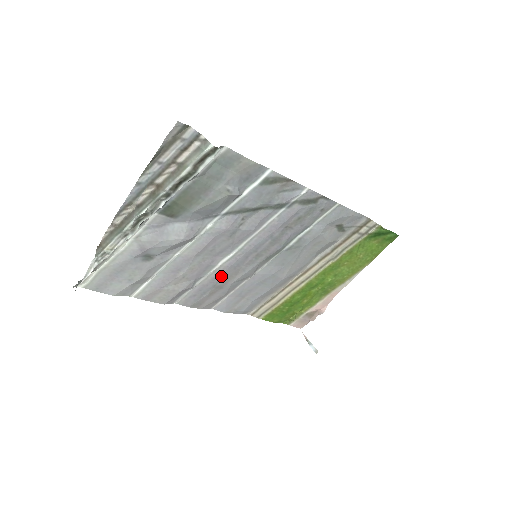
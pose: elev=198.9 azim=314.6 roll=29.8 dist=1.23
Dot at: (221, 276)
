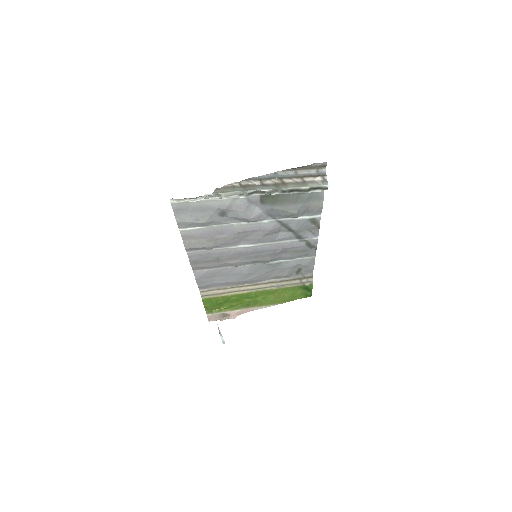
Dot at: (228, 254)
